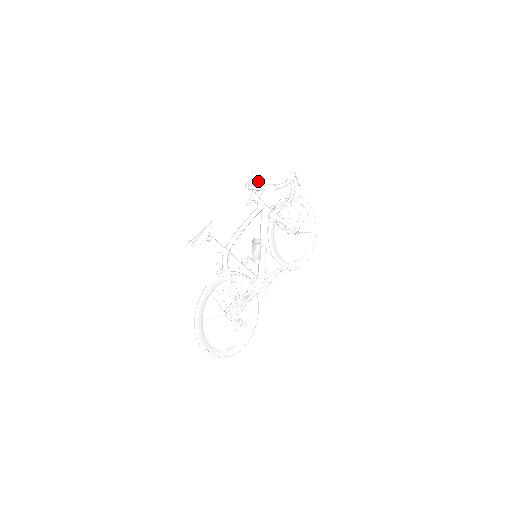
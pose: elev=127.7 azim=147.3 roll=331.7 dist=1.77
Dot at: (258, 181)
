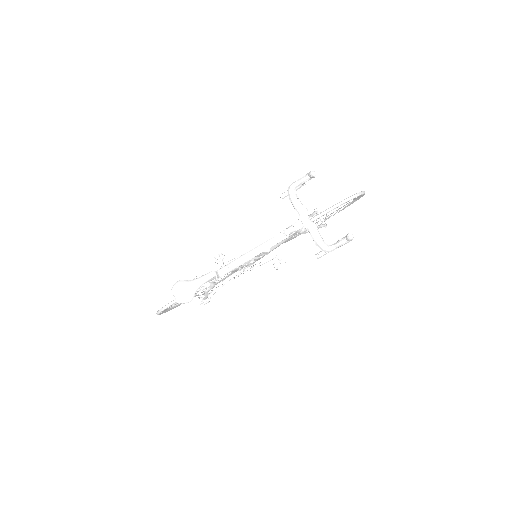
Dot at: occluded
